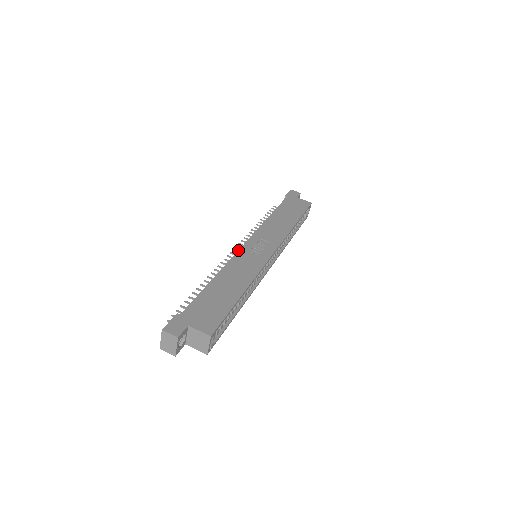
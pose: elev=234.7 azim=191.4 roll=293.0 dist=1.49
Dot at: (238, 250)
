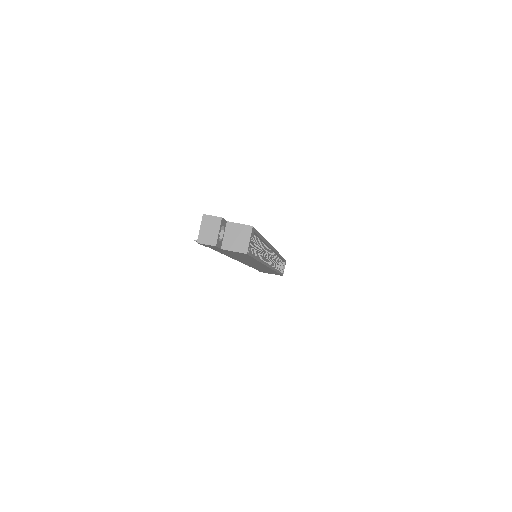
Dot at: occluded
